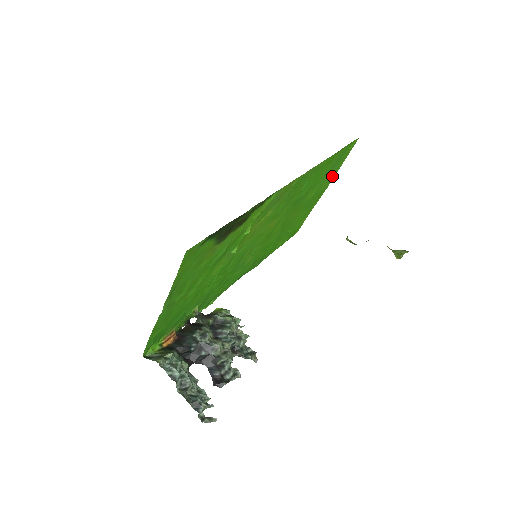
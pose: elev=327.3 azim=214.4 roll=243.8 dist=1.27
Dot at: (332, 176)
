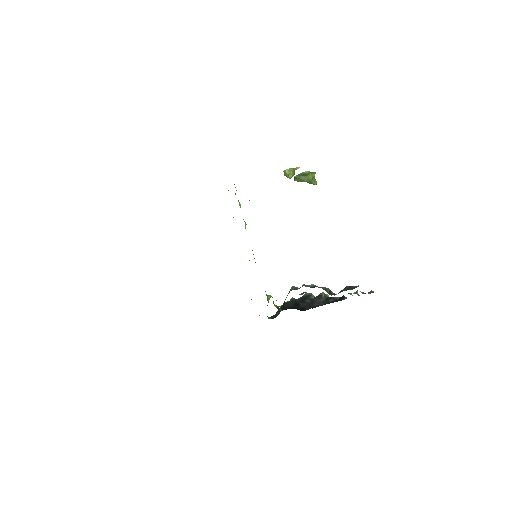
Dot at: occluded
